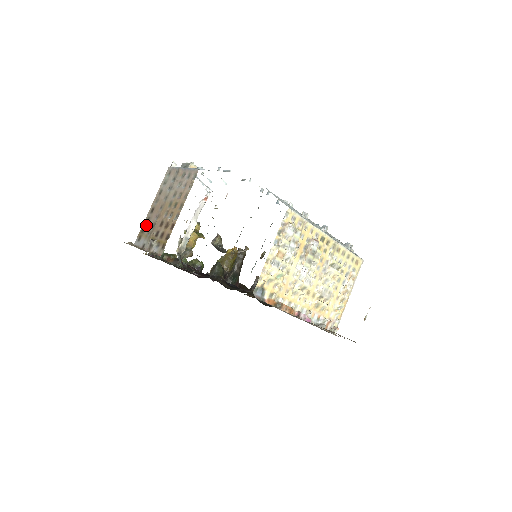
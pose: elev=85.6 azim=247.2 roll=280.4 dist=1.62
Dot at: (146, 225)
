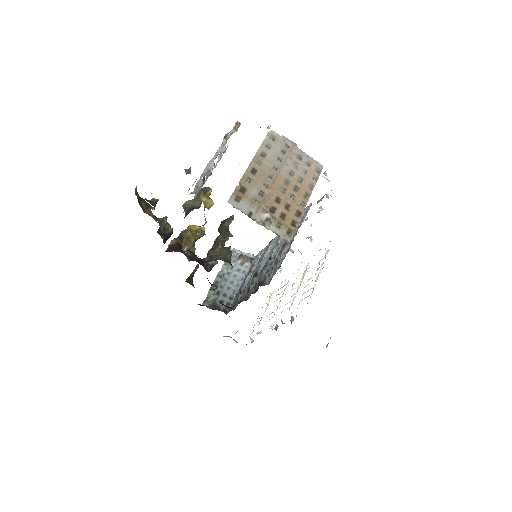
Dot at: (247, 186)
